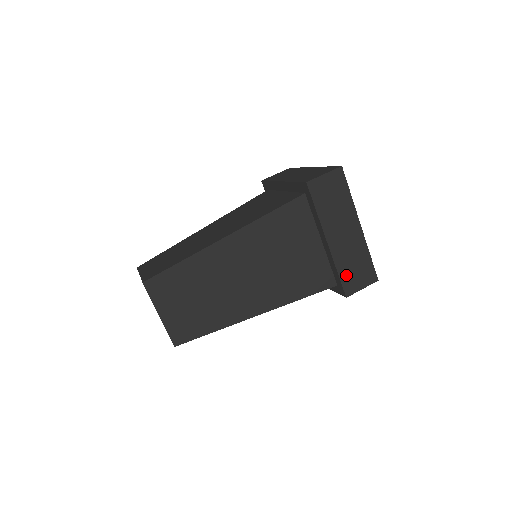
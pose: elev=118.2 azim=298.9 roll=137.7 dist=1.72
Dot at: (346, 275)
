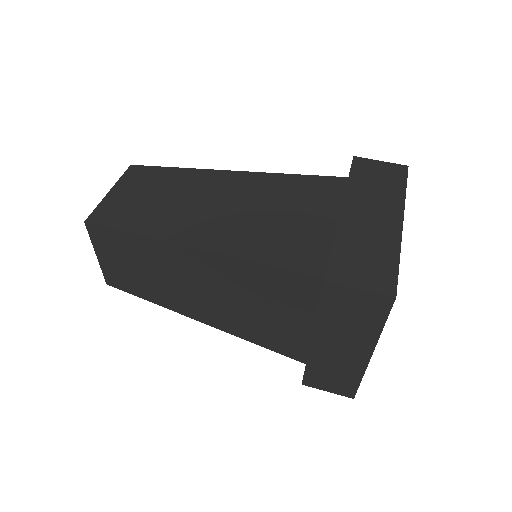
Dot at: (343, 256)
